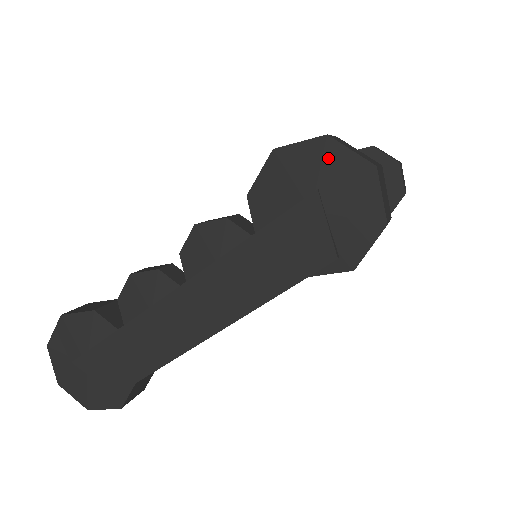
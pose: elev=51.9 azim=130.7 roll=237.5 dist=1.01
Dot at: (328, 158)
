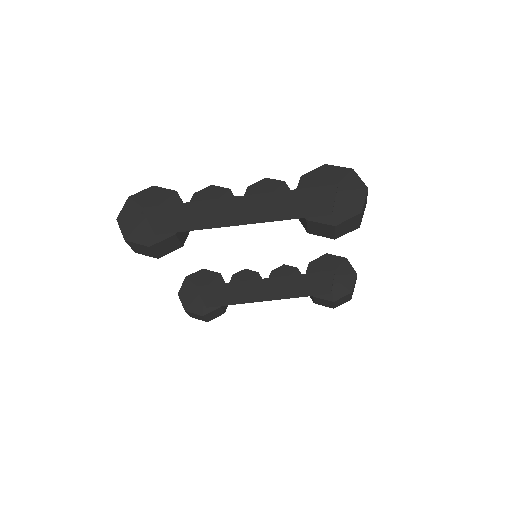
Dot at: (349, 177)
